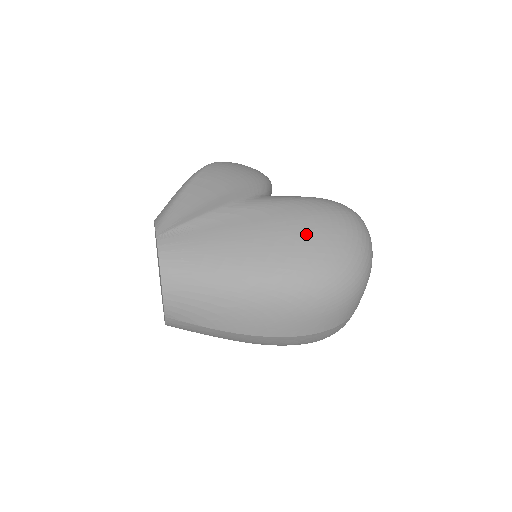
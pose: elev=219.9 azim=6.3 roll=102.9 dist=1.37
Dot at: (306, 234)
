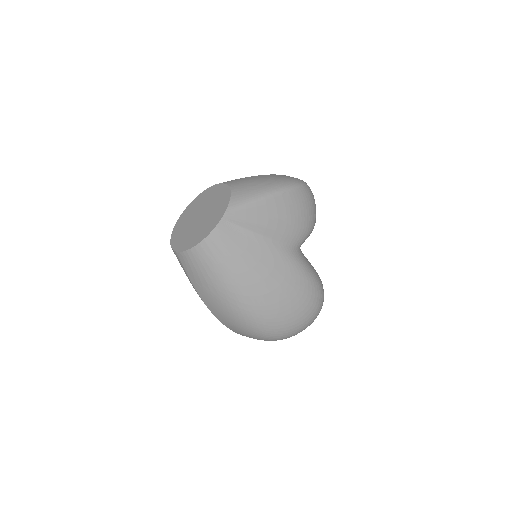
Dot at: (288, 303)
